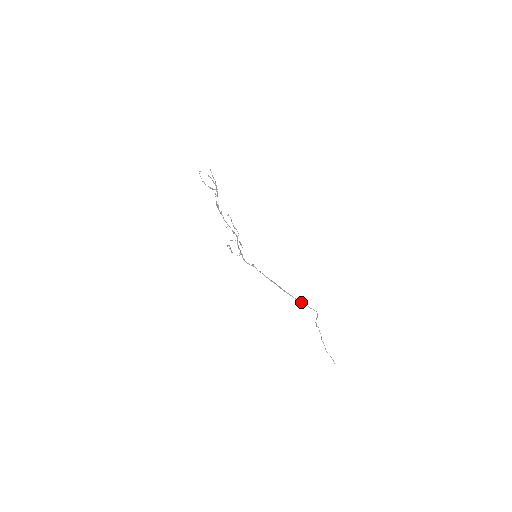
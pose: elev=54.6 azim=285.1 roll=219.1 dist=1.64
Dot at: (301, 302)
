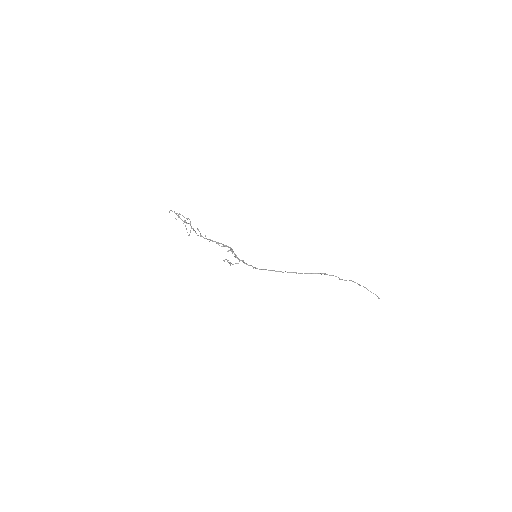
Dot at: occluded
